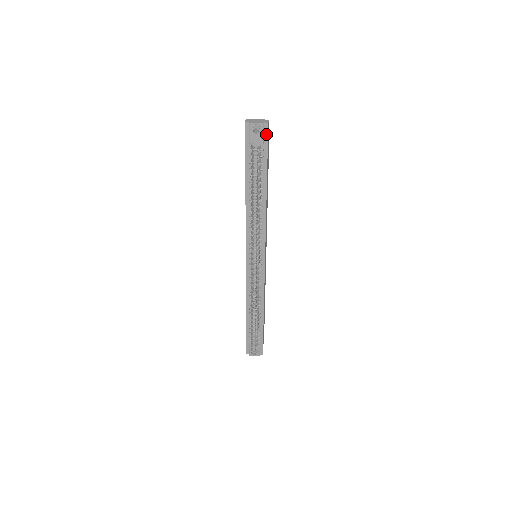
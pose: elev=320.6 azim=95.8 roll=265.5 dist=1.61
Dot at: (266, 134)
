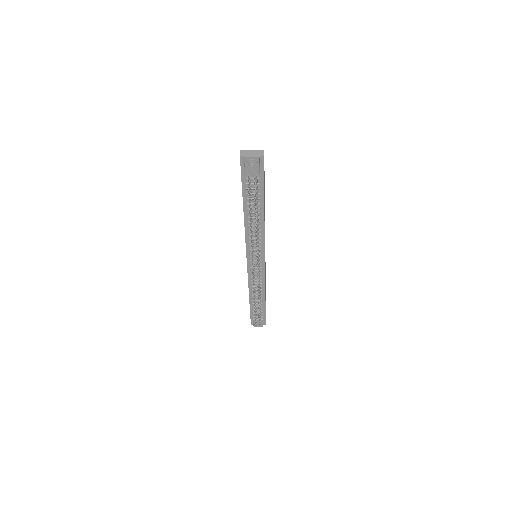
Dot at: (262, 165)
